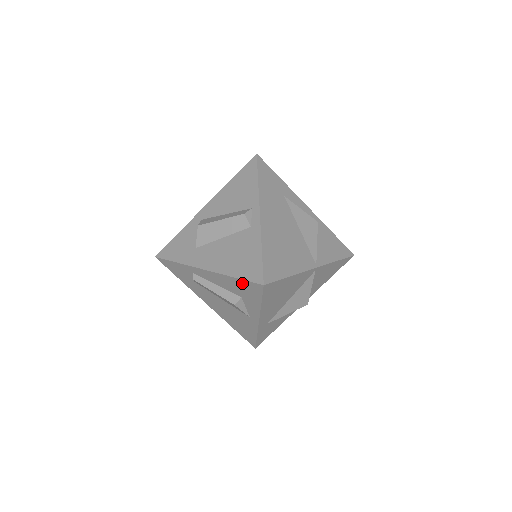
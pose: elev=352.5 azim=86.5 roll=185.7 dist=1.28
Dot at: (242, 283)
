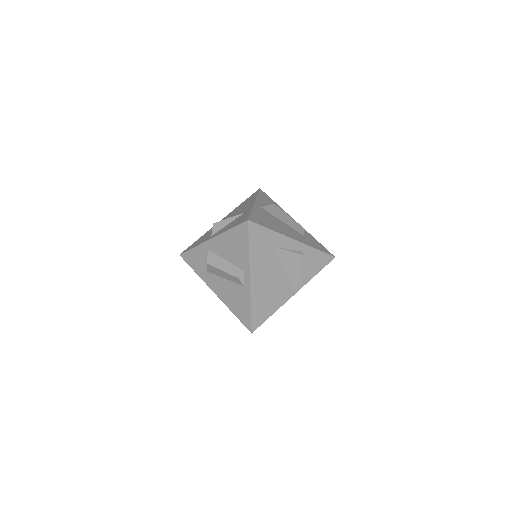
Dot at: occluded
